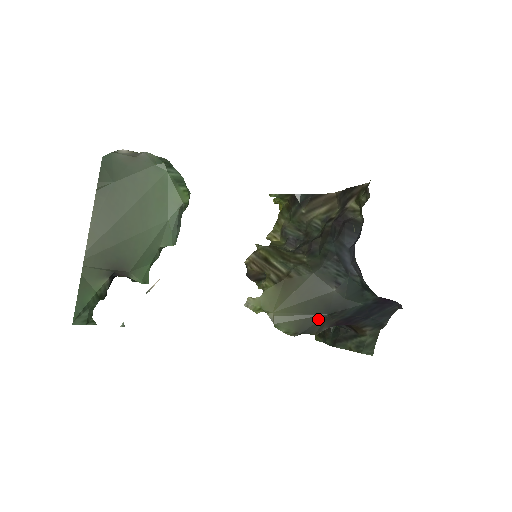
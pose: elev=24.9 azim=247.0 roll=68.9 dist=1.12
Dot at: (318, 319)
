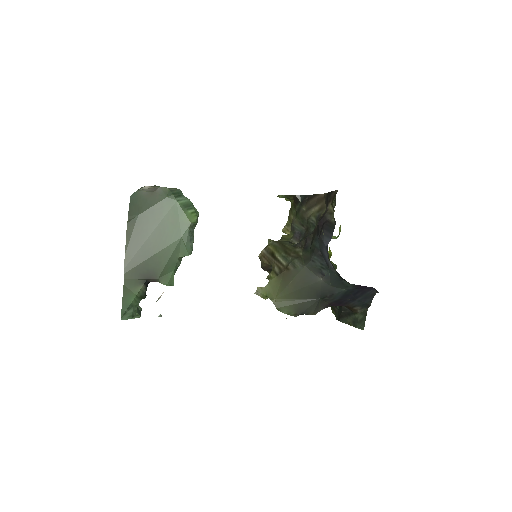
Dot at: (312, 303)
